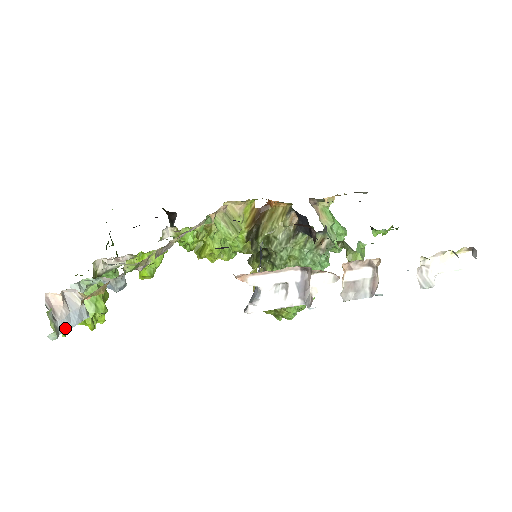
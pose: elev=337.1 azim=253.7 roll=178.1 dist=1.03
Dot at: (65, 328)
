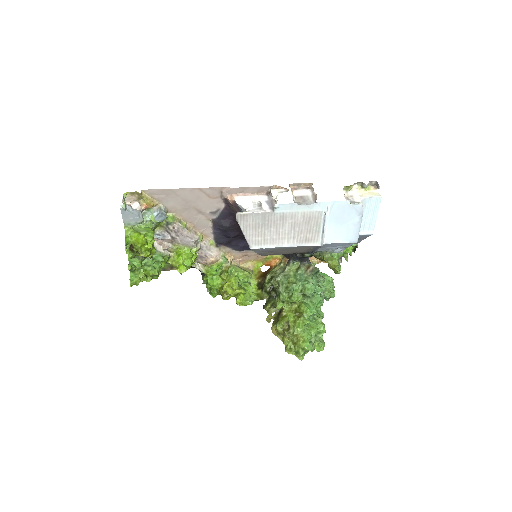
Dot at: (130, 211)
